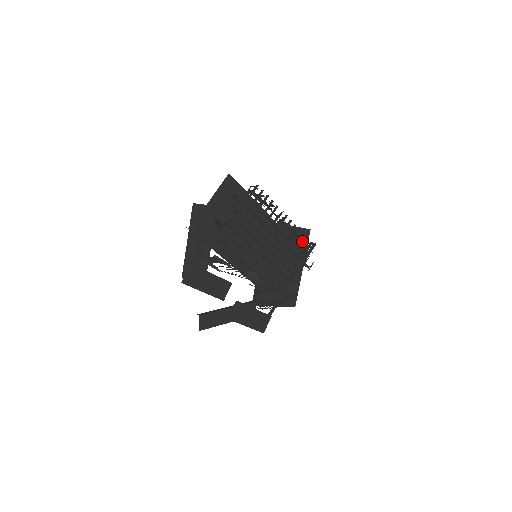
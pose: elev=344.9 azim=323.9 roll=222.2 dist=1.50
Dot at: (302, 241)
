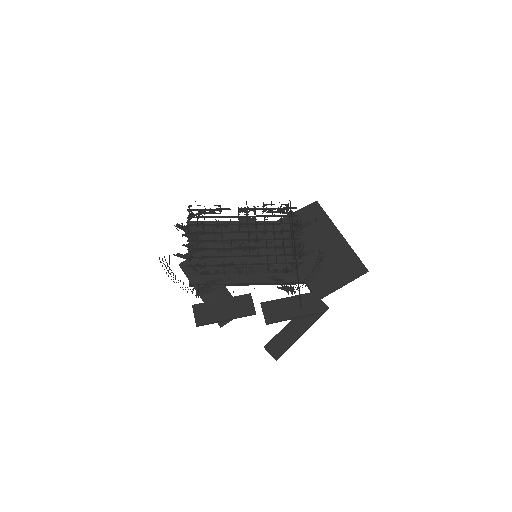
Dot at: occluded
